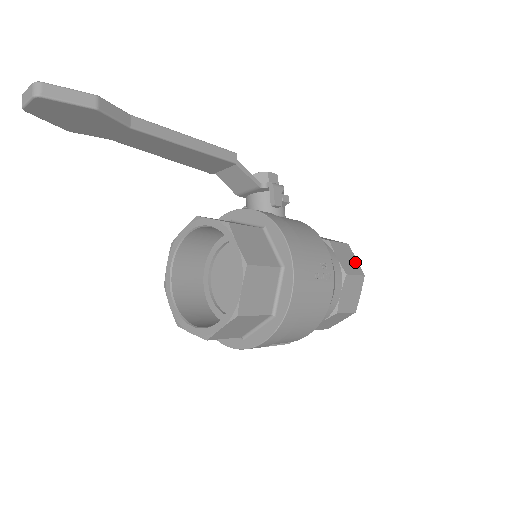
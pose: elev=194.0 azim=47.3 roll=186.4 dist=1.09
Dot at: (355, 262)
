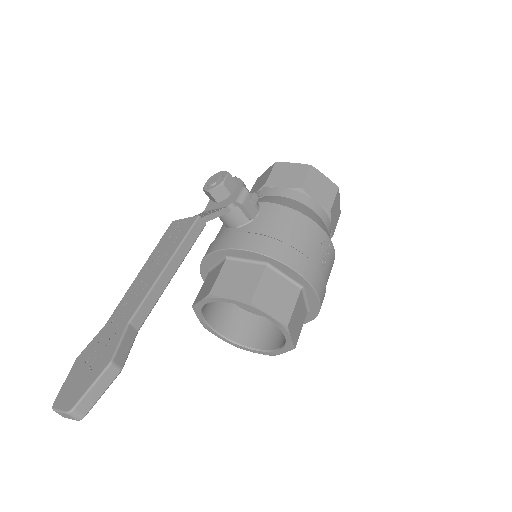
Dot at: (326, 182)
